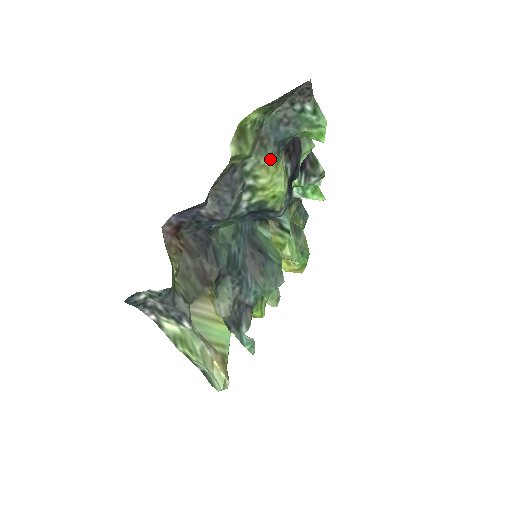
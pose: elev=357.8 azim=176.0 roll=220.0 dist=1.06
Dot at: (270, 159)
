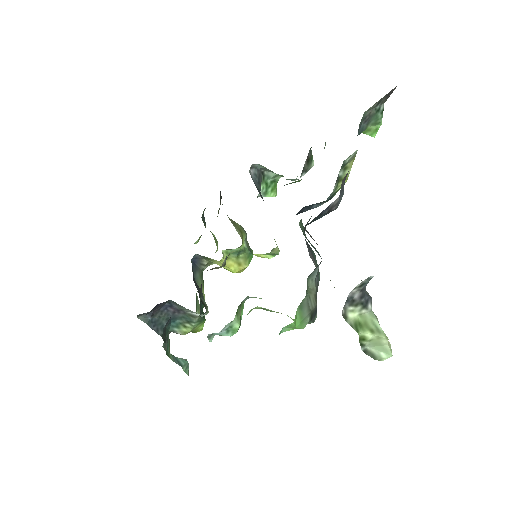
Dot at: occluded
